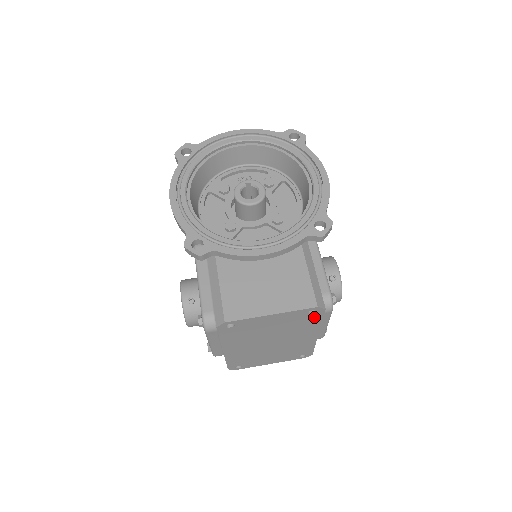
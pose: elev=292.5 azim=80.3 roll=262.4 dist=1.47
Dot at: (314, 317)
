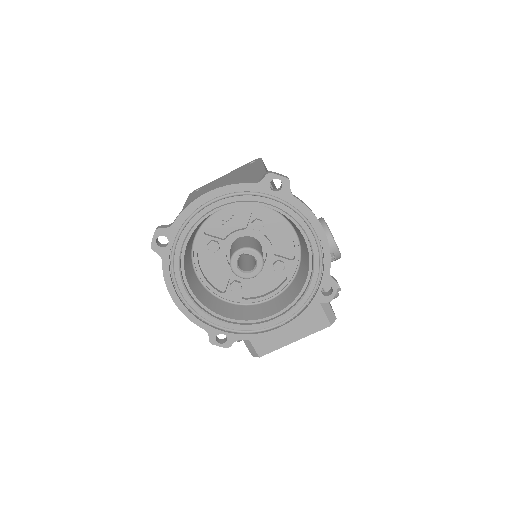
Dot at: occluded
